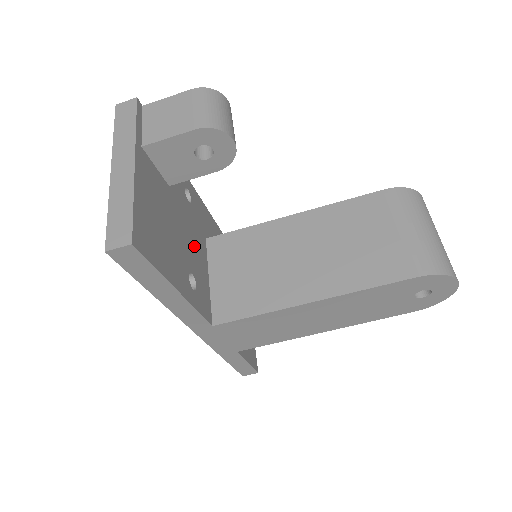
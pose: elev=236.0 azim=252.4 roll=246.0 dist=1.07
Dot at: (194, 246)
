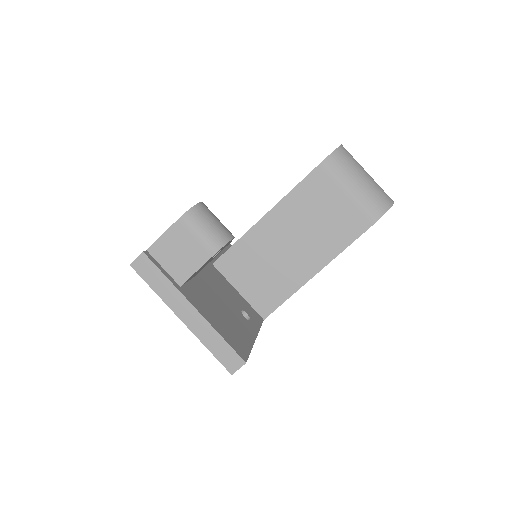
Dot at: (223, 287)
